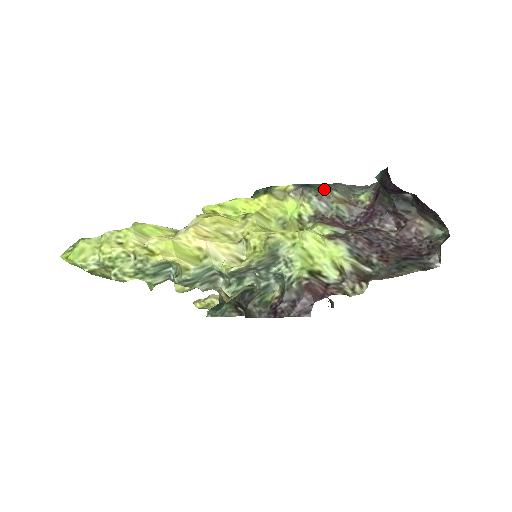
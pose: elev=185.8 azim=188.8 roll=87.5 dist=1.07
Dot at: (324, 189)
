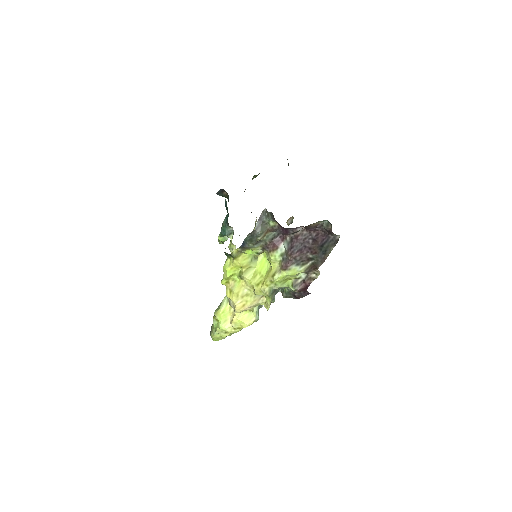
Dot at: (252, 238)
